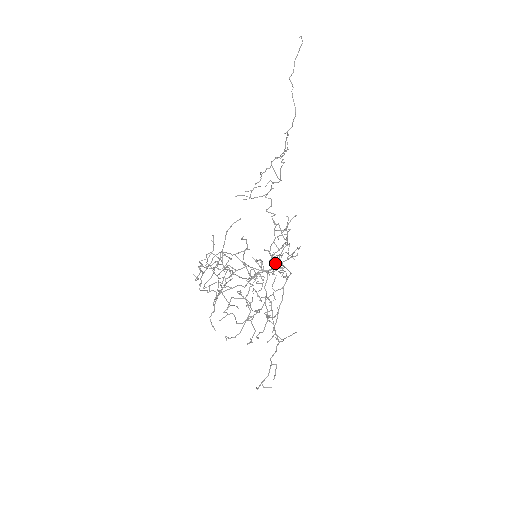
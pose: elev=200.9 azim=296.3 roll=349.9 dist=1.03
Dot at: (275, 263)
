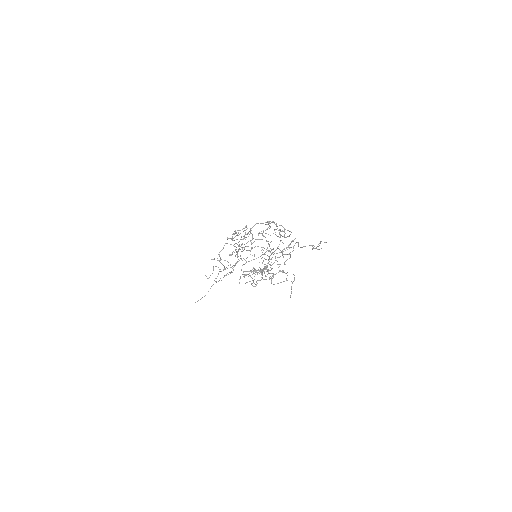
Dot at: occluded
